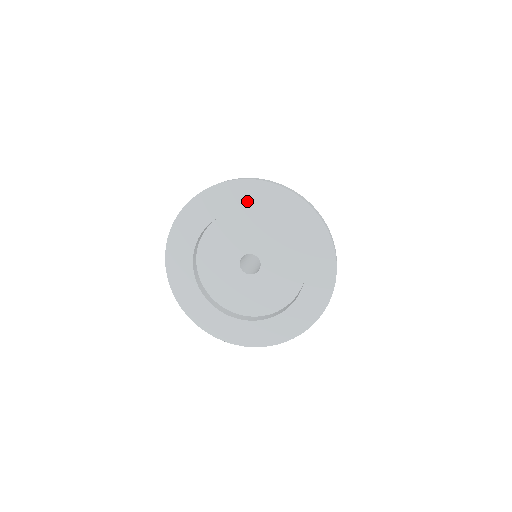
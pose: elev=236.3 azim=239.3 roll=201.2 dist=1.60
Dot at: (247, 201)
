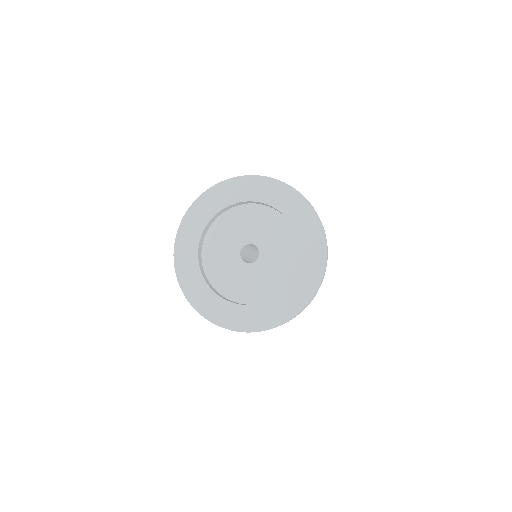
Dot at: (240, 195)
